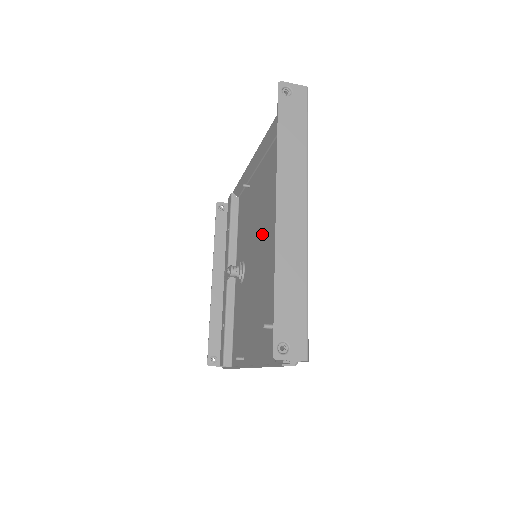
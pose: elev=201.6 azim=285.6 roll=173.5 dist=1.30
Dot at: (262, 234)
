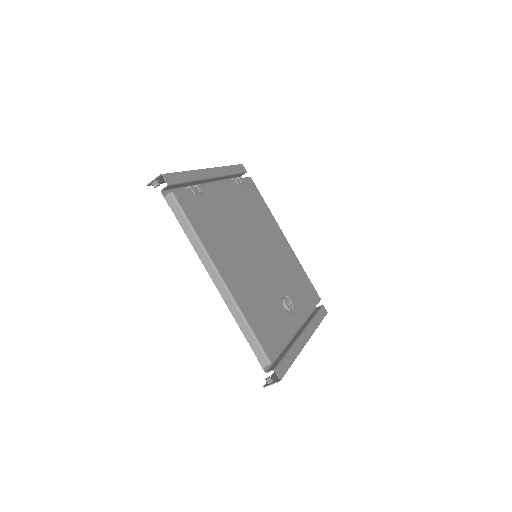
Dot at: (261, 246)
